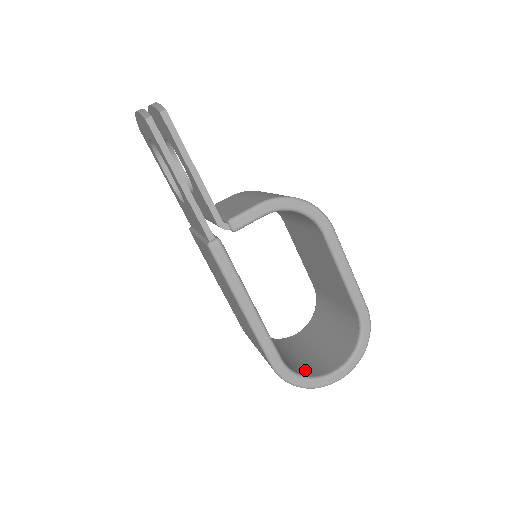
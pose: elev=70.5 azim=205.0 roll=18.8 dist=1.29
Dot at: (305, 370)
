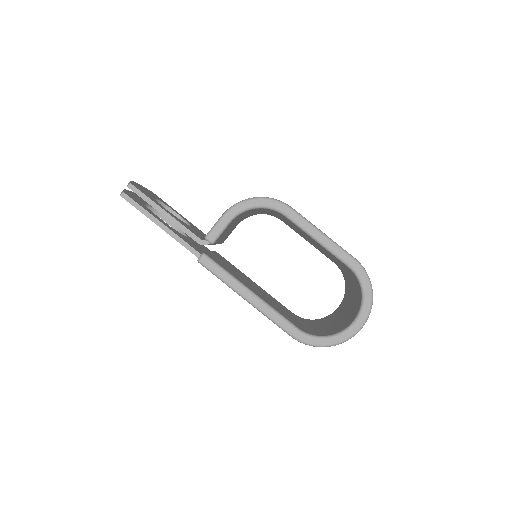
Dot at: (329, 332)
